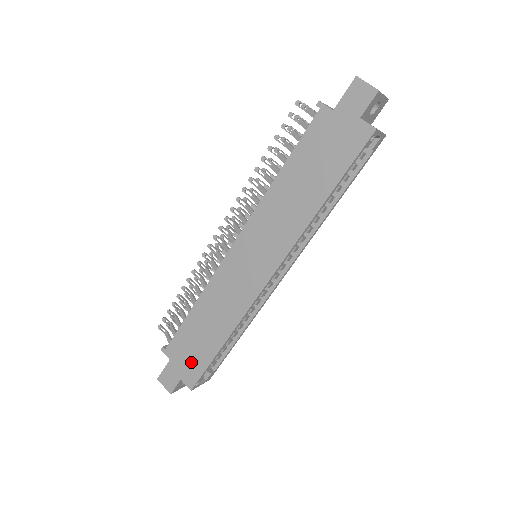
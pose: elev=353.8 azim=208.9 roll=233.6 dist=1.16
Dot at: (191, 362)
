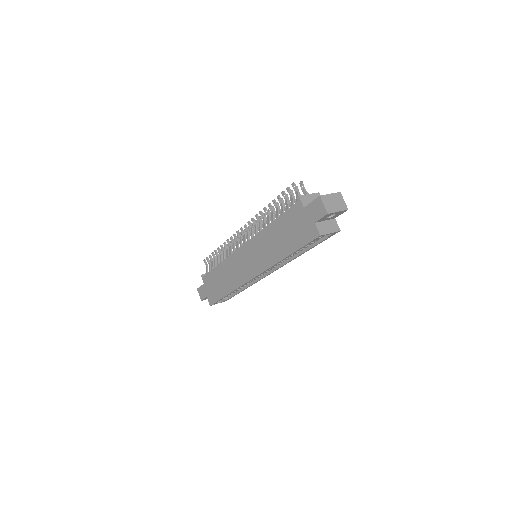
Dot at: (212, 292)
